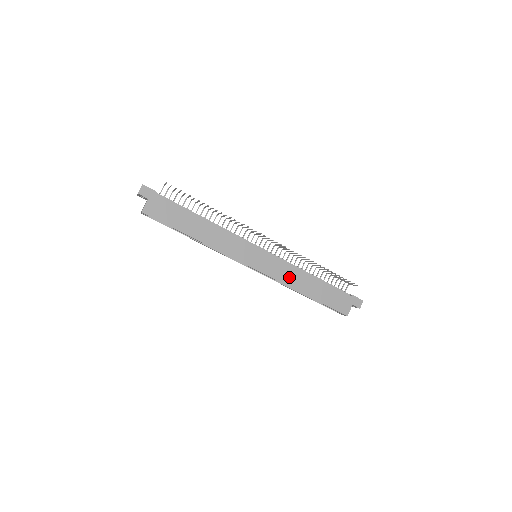
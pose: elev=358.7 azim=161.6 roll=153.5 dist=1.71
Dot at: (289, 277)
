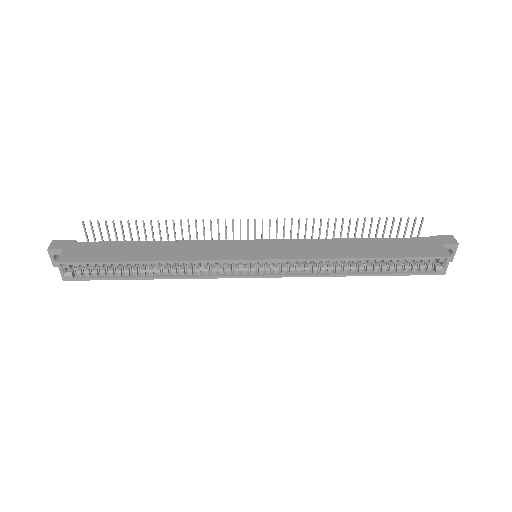
Dot at: (319, 250)
